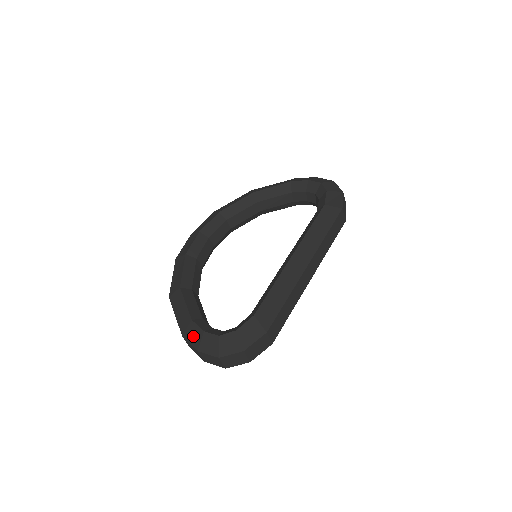
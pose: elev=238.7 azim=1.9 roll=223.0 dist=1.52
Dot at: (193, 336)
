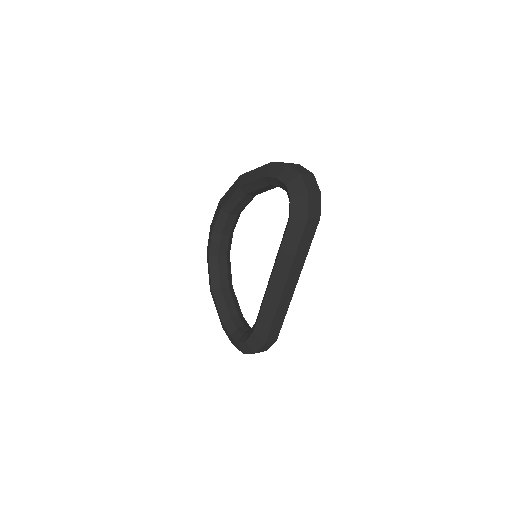
Dot at: (227, 334)
